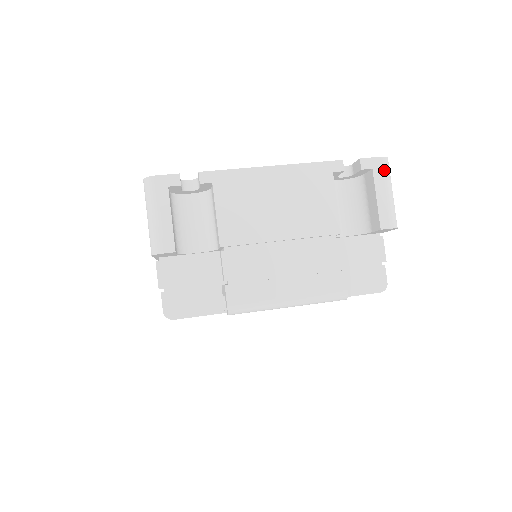
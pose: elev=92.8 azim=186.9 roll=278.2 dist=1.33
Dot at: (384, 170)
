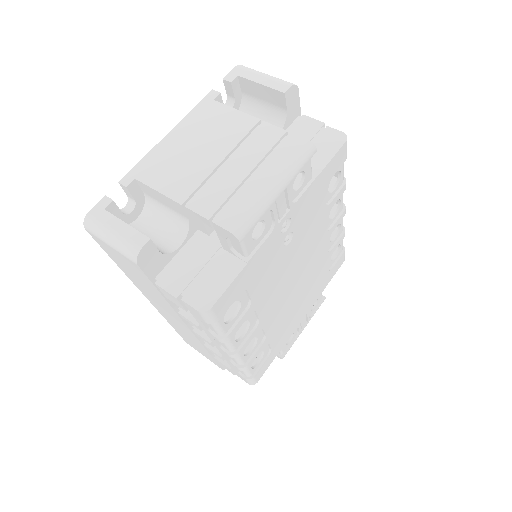
Dot at: (246, 69)
